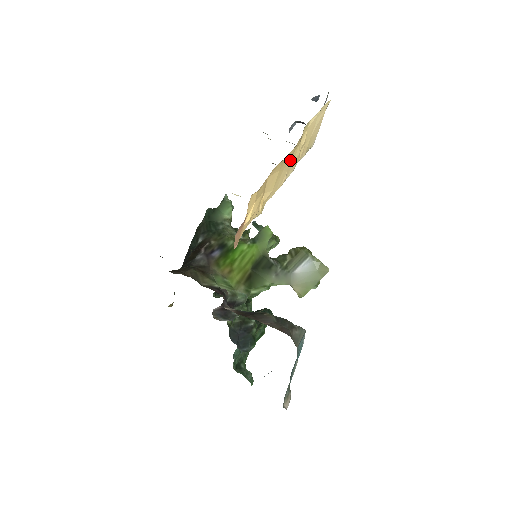
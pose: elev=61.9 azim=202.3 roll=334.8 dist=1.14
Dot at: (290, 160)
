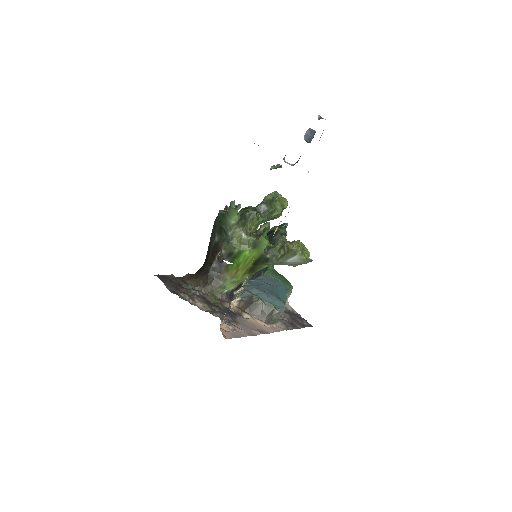
Dot at: occluded
